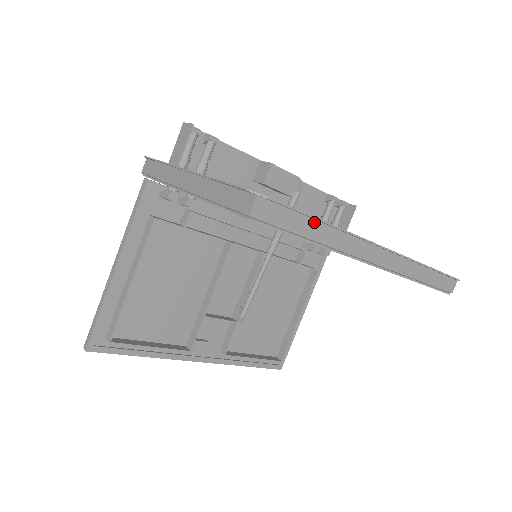
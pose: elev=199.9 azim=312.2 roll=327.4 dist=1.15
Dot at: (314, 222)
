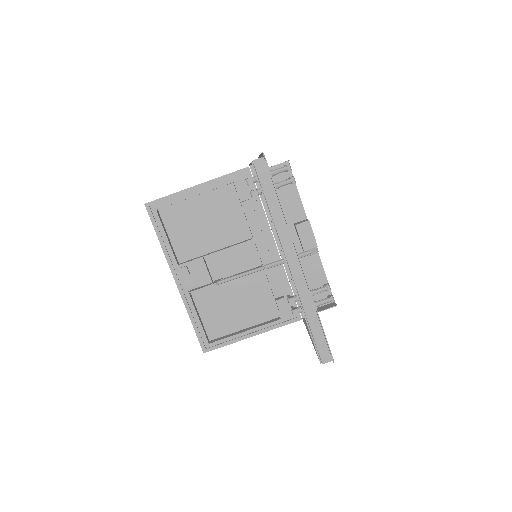
Dot at: (277, 201)
